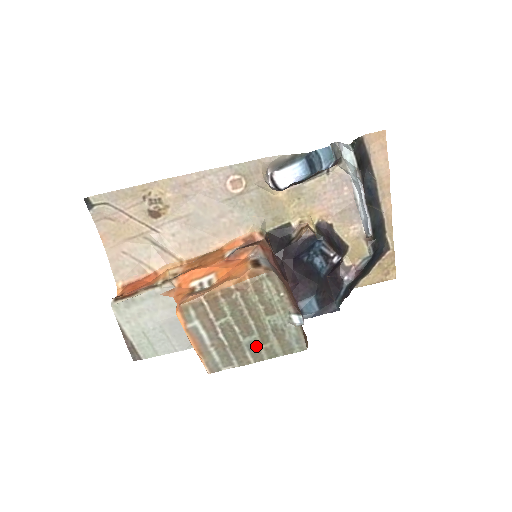
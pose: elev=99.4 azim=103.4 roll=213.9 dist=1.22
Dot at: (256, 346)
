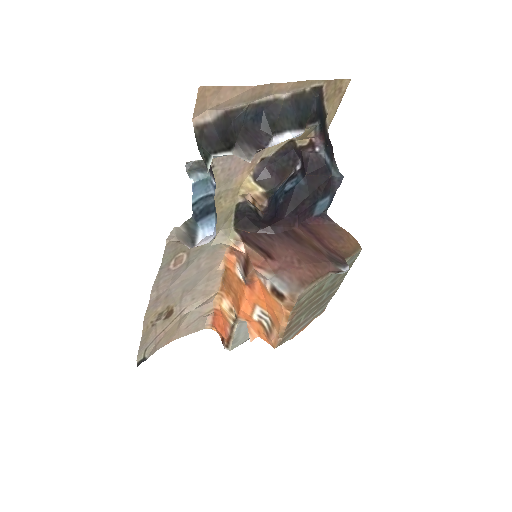
Dot at: (332, 289)
